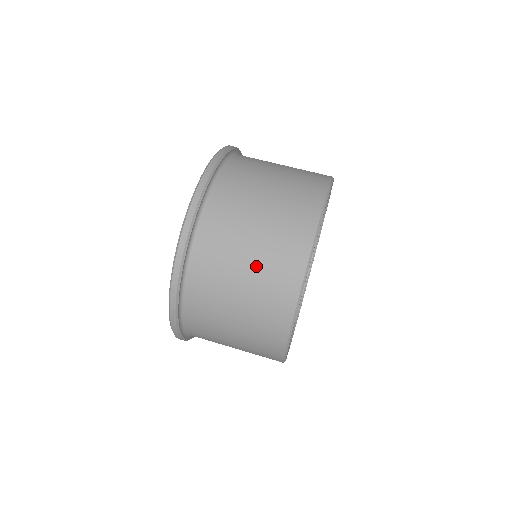
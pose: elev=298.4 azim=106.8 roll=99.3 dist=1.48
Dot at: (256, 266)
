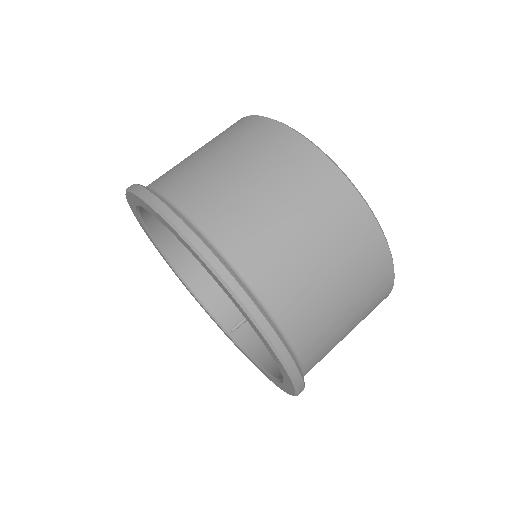
Dot at: (295, 205)
